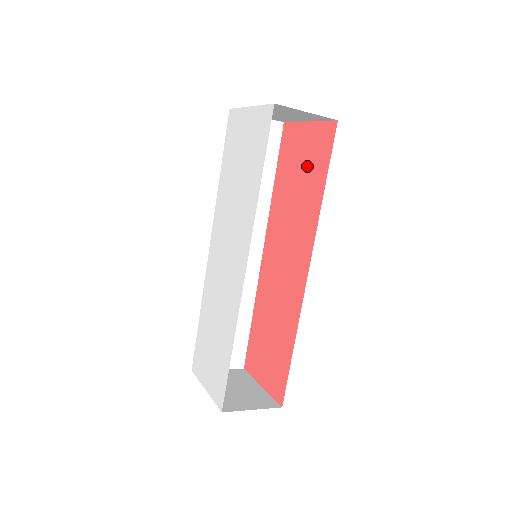
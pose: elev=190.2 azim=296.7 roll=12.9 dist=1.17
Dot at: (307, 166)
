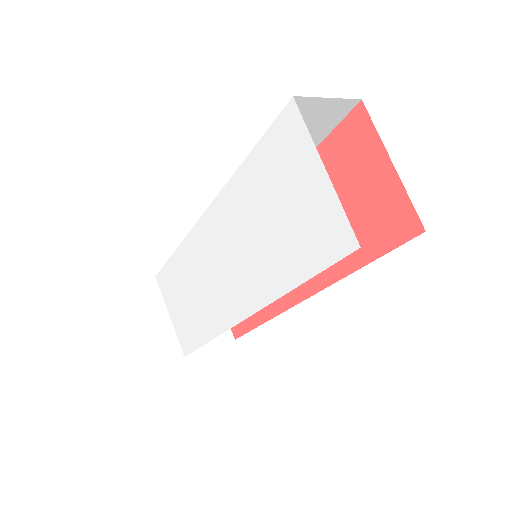
Dot at: (359, 212)
